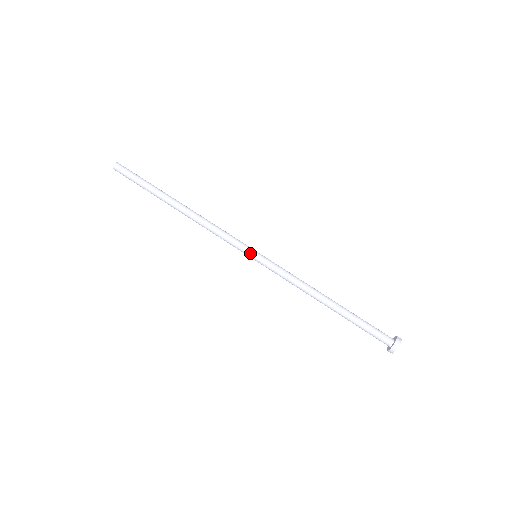
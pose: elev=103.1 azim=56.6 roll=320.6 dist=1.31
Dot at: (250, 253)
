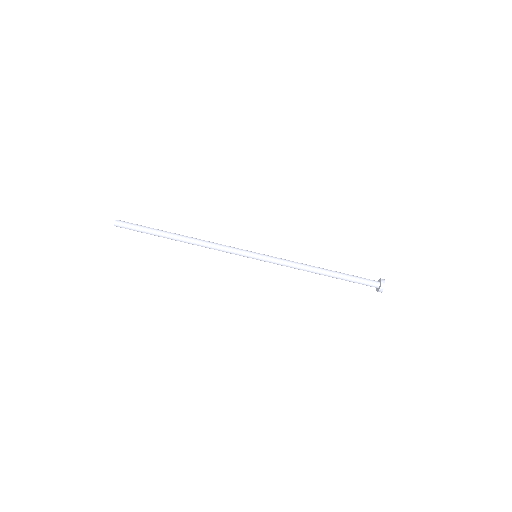
Dot at: (252, 253)
